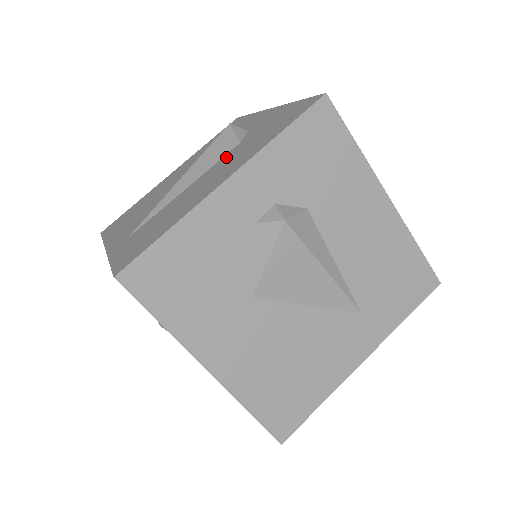
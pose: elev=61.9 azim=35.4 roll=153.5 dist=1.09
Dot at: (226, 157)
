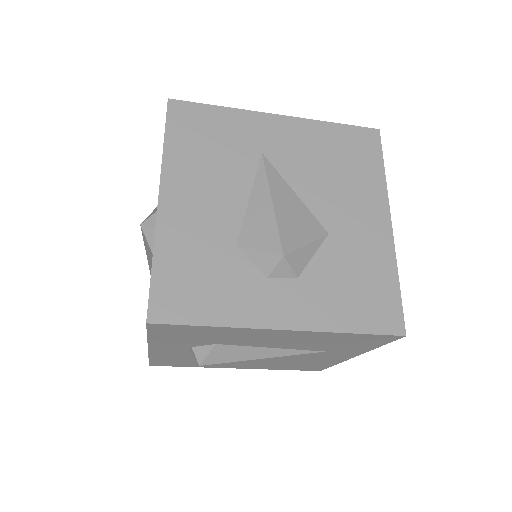
Dot at: occluded
